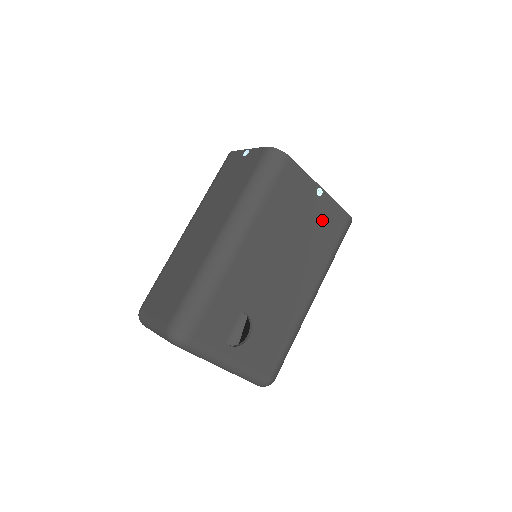
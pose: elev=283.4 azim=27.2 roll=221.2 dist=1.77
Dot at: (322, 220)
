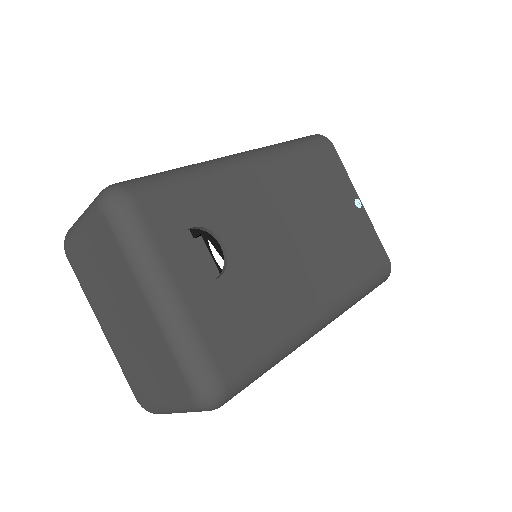
Dot at: (355, 233)
